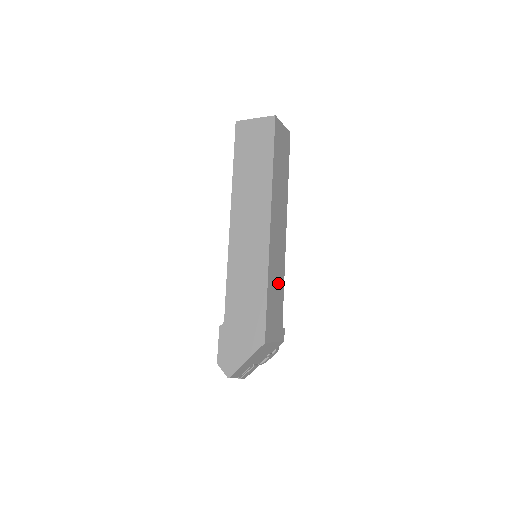
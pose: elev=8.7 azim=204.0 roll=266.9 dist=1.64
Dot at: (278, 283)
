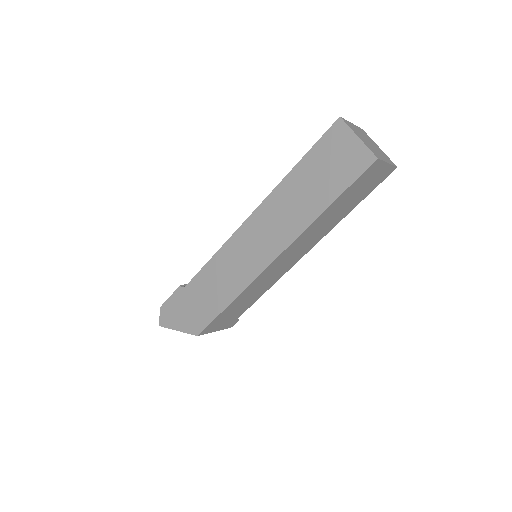
Dot at: (254, 295)
